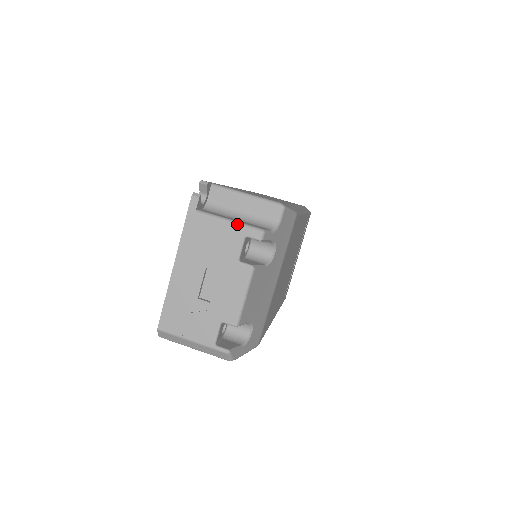
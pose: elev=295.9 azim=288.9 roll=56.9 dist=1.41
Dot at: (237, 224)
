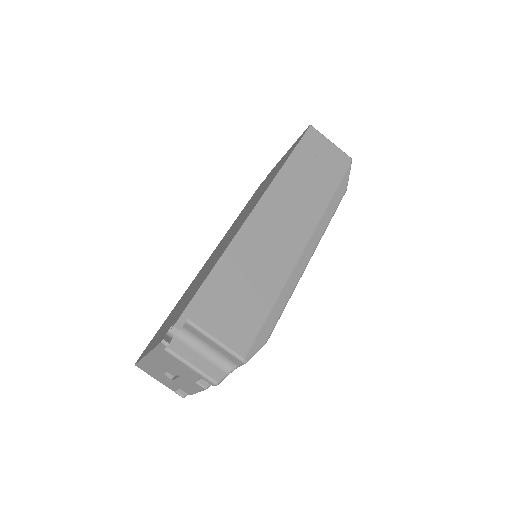
Dot at: (196, 372)
